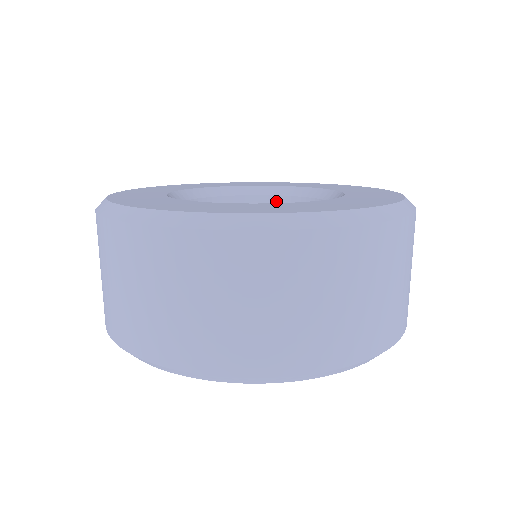
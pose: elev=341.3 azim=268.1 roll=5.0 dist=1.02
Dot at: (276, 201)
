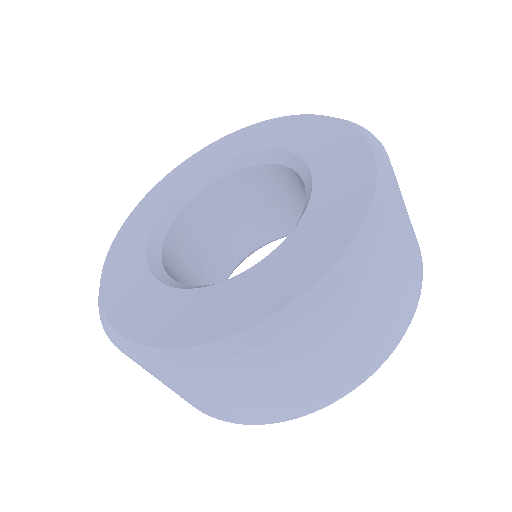
Dot at: (299, 178)
